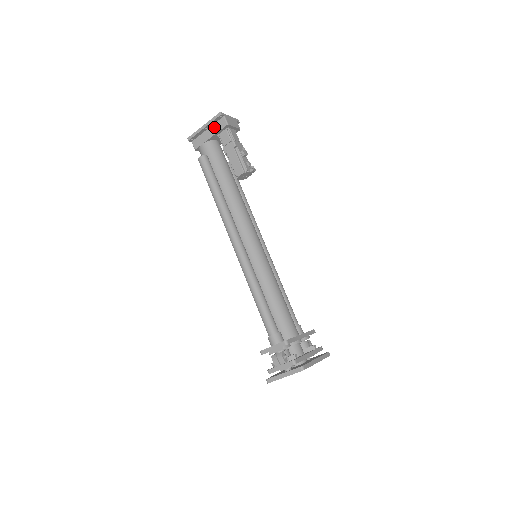
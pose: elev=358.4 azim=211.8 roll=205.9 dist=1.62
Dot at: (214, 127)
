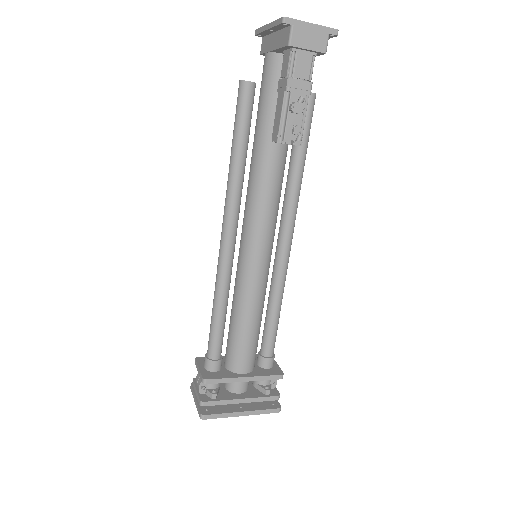
Dot at: (280, 35)
